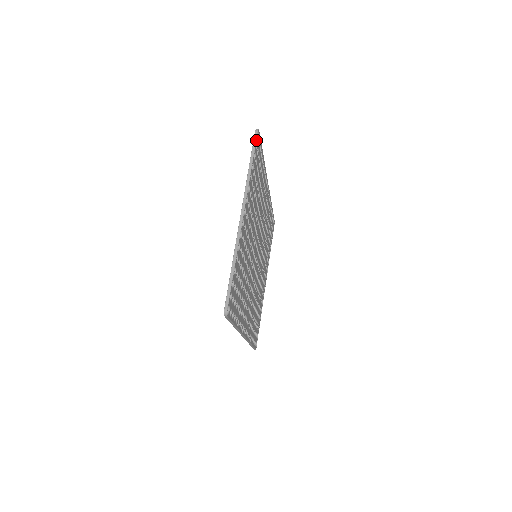
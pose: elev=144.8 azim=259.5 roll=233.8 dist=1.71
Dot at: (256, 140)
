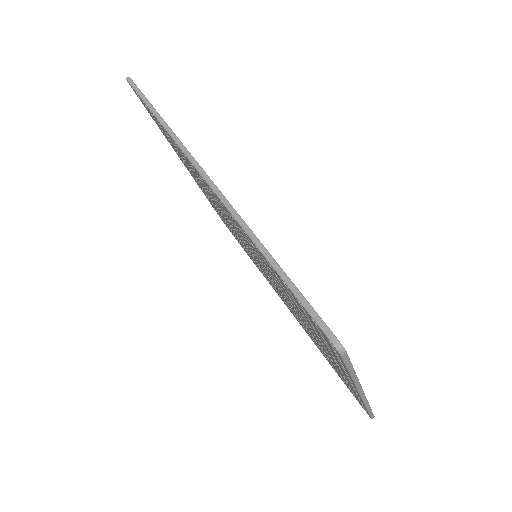
Dot at: (346, 356)
